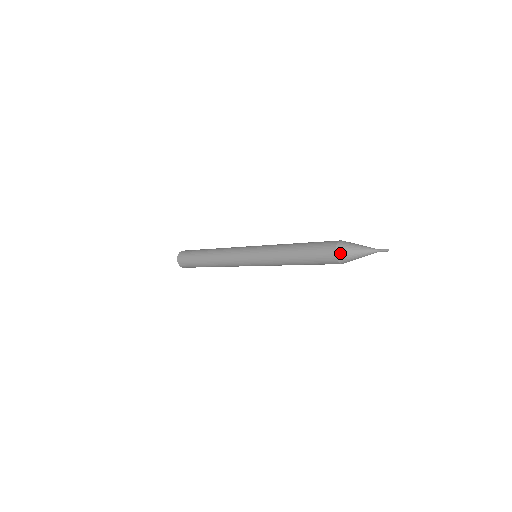
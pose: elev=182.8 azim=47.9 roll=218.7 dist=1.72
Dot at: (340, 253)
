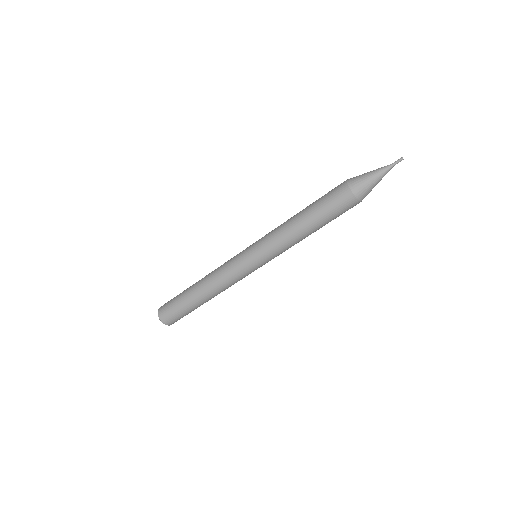
Dot at: (353, 182)
